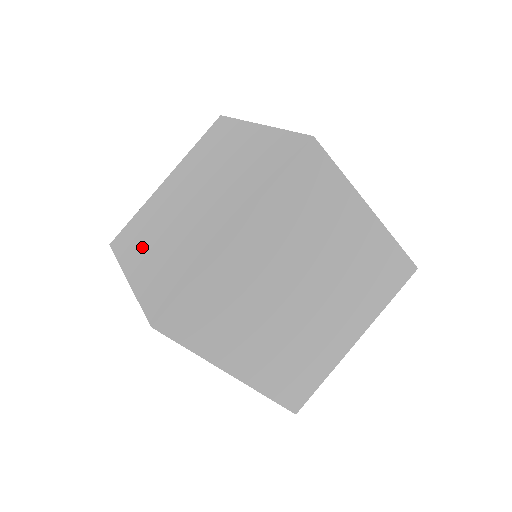
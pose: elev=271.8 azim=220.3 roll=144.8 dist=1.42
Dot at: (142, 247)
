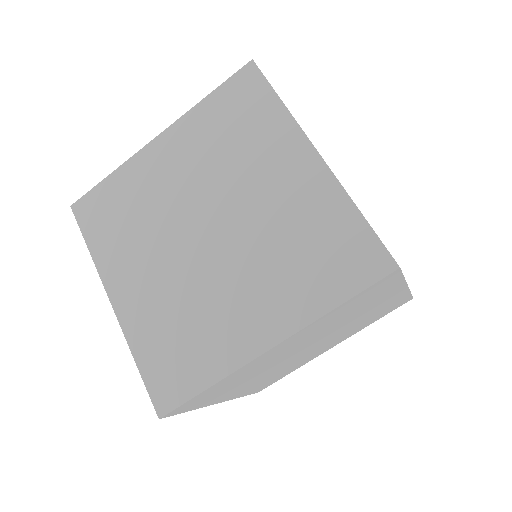
Dot at: (130, 261)
